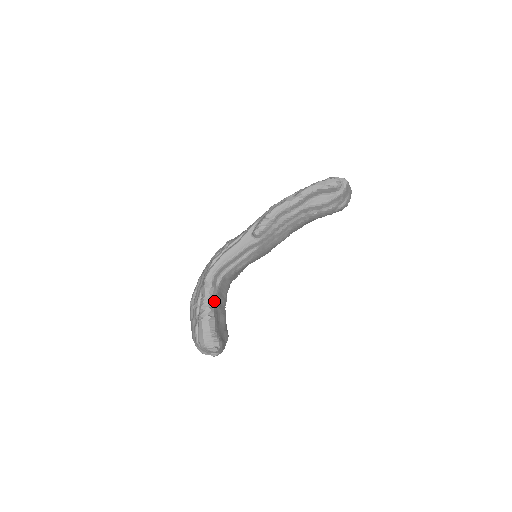
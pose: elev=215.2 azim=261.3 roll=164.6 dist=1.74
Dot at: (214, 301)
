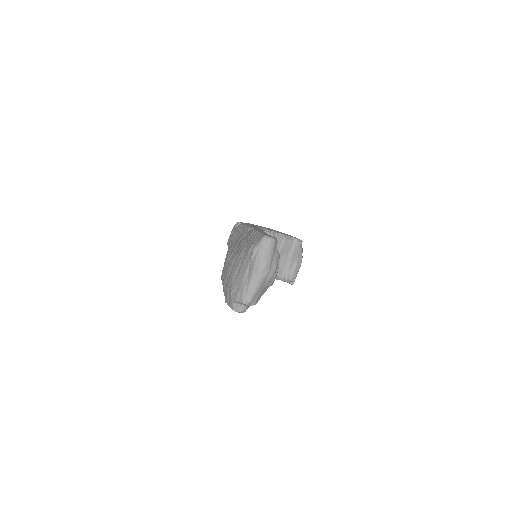
Dot at: occluded
